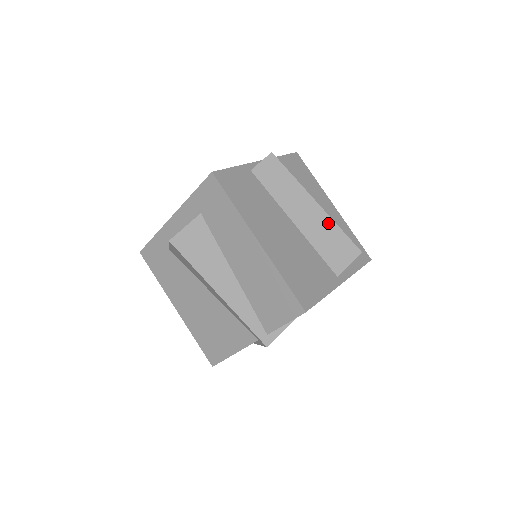
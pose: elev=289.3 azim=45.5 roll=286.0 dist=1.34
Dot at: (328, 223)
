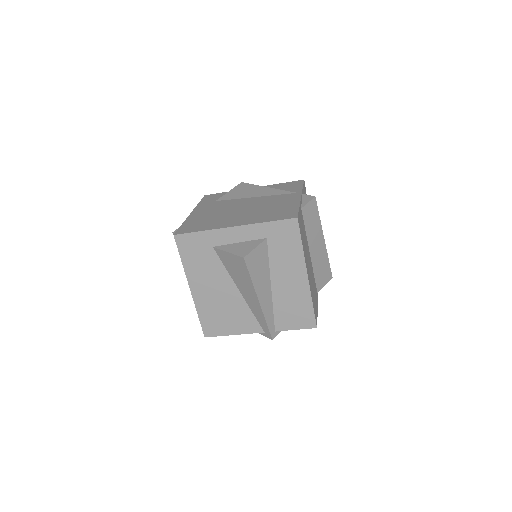
Dot at: (325, 255)
